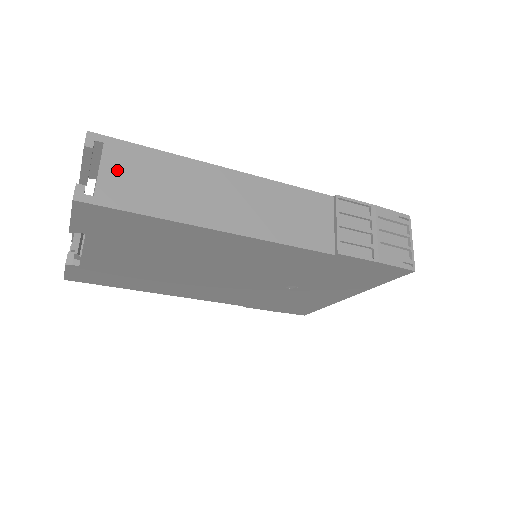
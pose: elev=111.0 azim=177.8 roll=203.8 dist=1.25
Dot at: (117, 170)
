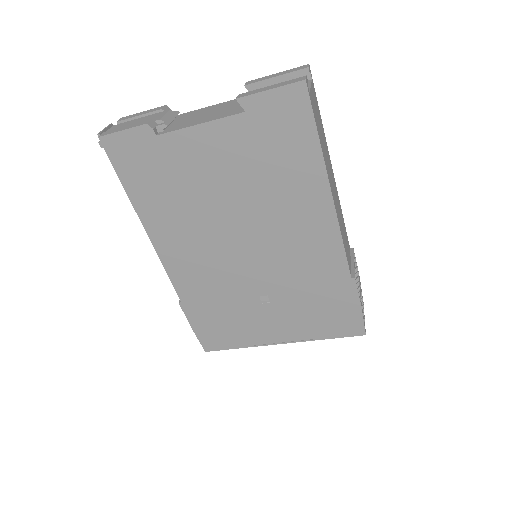
Dot at: (314, 99)
